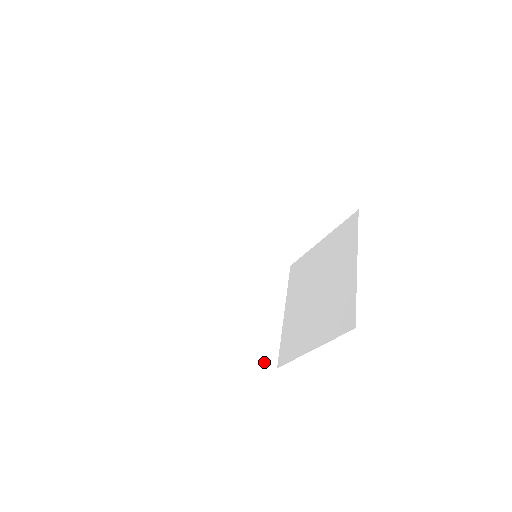
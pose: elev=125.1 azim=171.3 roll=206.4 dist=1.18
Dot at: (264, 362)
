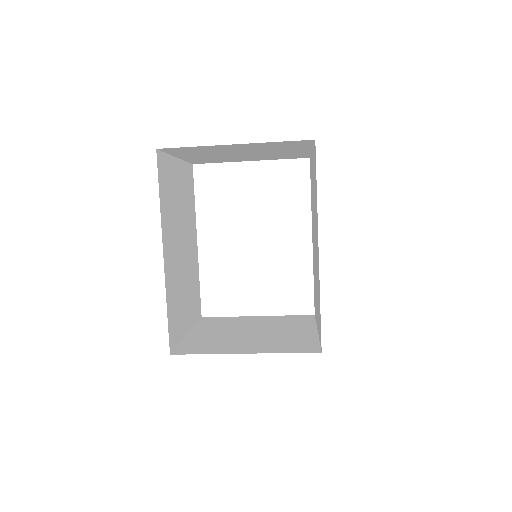
Dot at: (169, 336)
